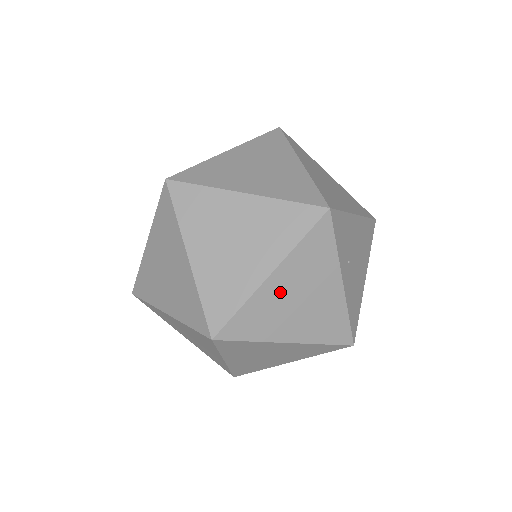
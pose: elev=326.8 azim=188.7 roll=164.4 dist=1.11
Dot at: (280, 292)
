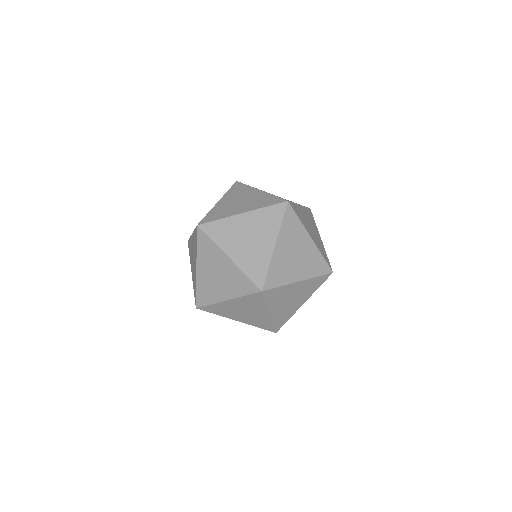
Dot at: (293, 291)
